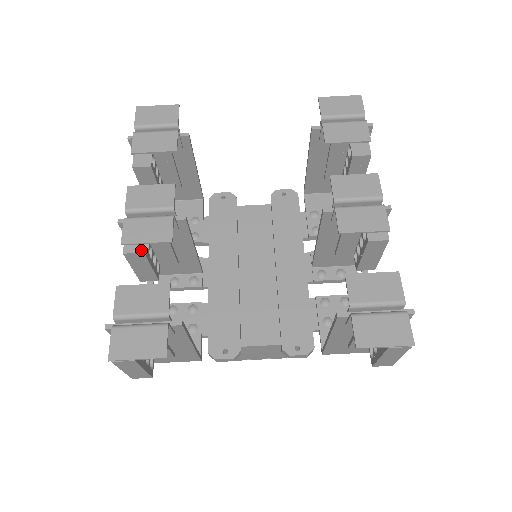
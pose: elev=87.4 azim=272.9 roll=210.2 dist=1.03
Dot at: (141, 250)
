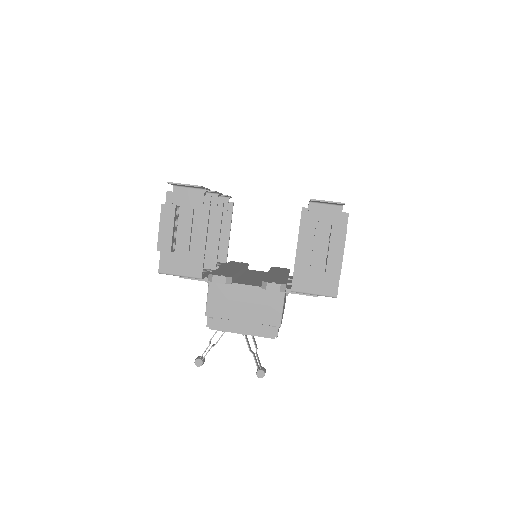
Dot at: occluded
